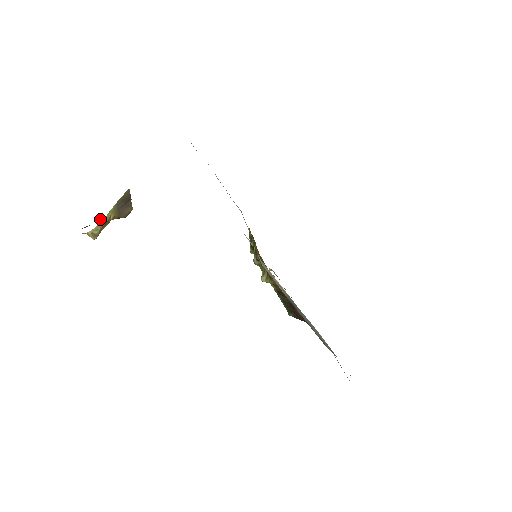
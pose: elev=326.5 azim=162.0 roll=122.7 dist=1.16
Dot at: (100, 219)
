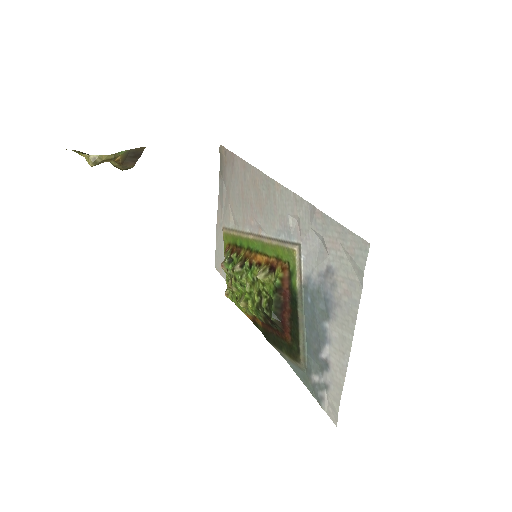
Dot at: occluded
